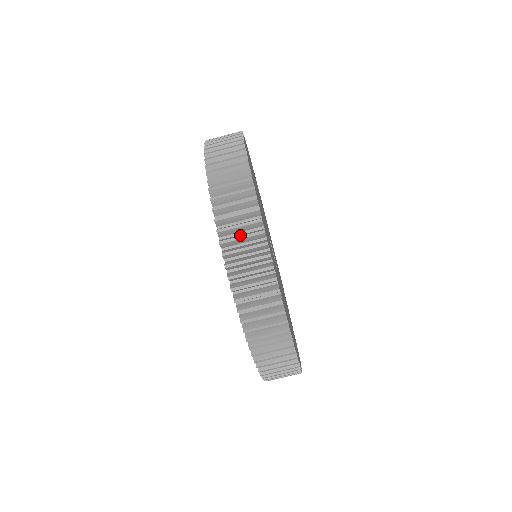
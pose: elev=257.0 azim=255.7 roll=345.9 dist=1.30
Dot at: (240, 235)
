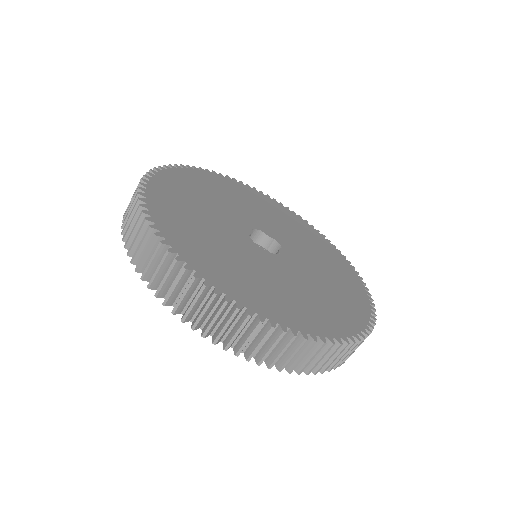
Dot at: (150, 260)
